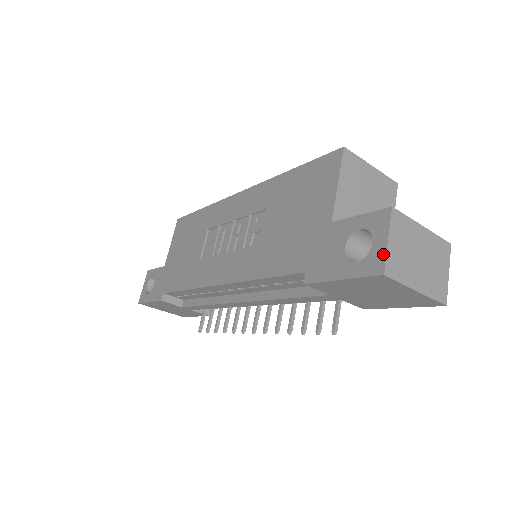
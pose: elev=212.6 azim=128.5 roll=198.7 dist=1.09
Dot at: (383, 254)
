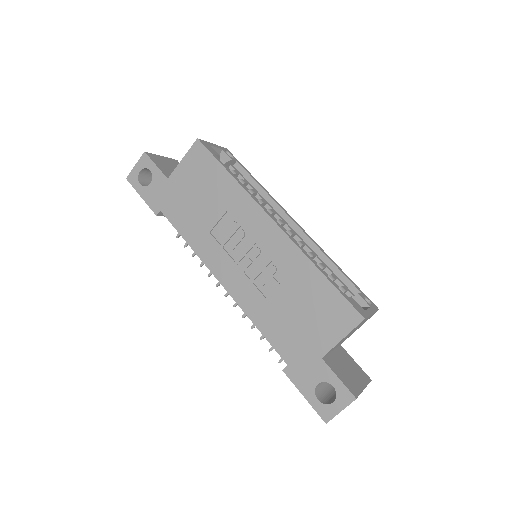
Dot at: (333, 415)
